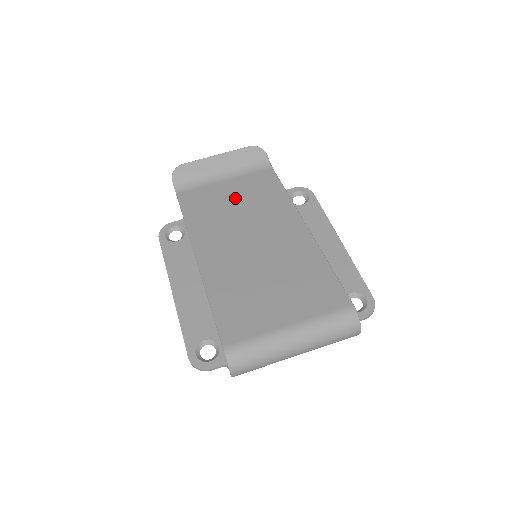
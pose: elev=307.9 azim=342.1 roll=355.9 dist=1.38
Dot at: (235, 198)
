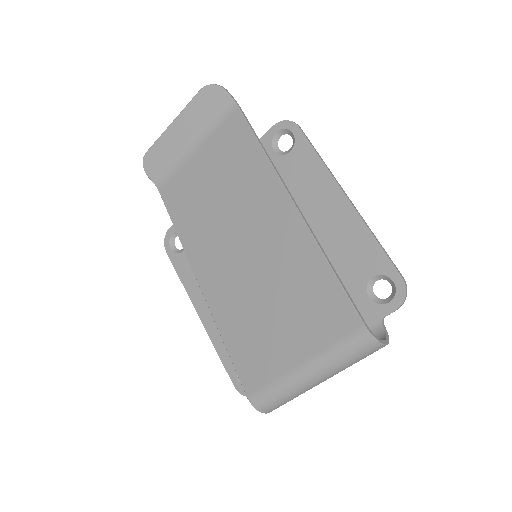
Dot at: (212, 179)
